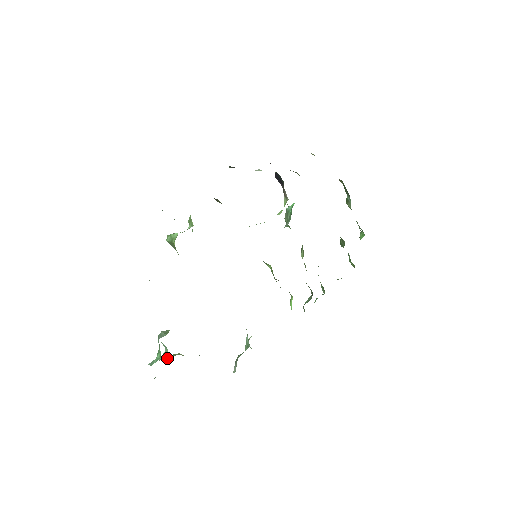
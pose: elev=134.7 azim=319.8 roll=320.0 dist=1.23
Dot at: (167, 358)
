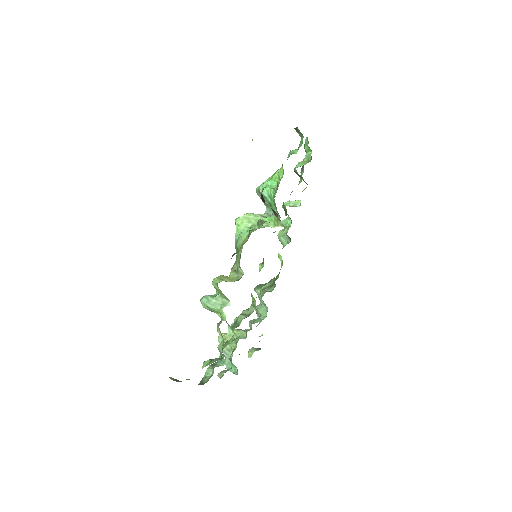
Dot at: occluded
